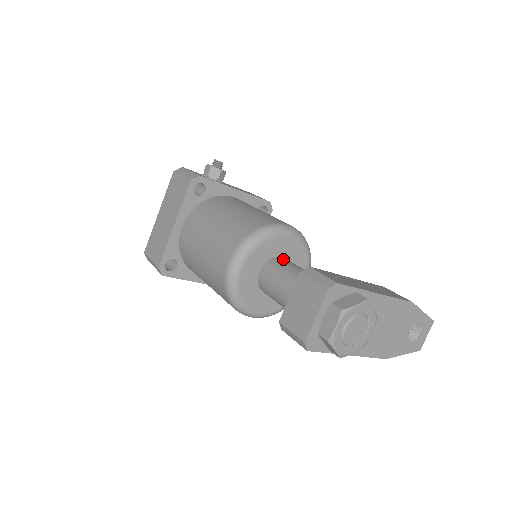
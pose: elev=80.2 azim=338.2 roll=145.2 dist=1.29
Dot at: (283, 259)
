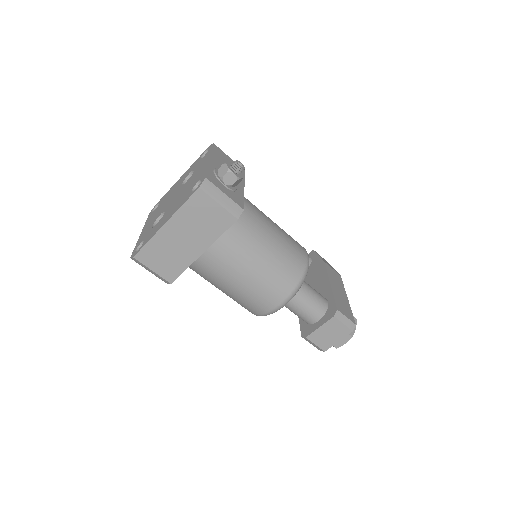
Dot at: occluded
